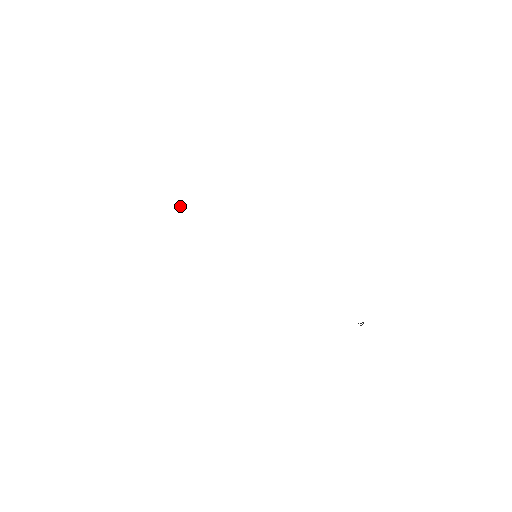
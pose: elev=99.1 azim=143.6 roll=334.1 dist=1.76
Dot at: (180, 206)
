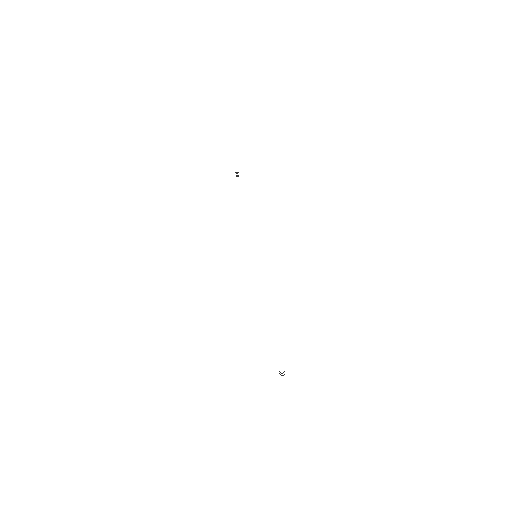
Dot at: occluded
